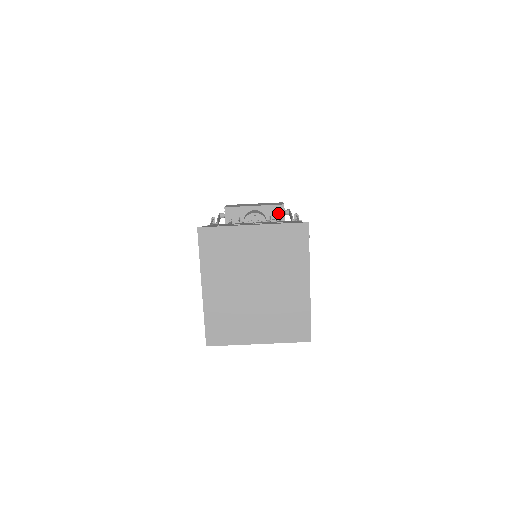
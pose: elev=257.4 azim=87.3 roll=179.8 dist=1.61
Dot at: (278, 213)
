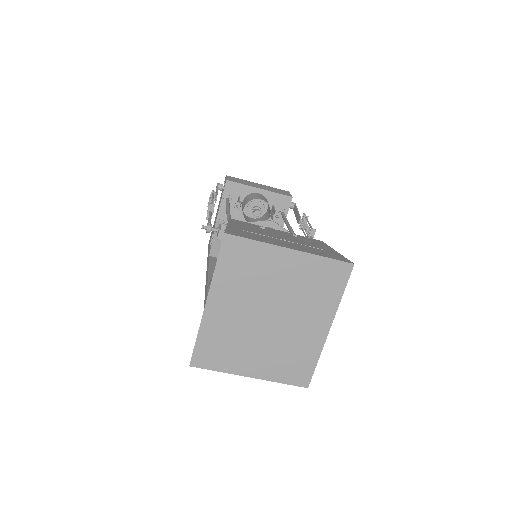
Dot at: (283, 204)
